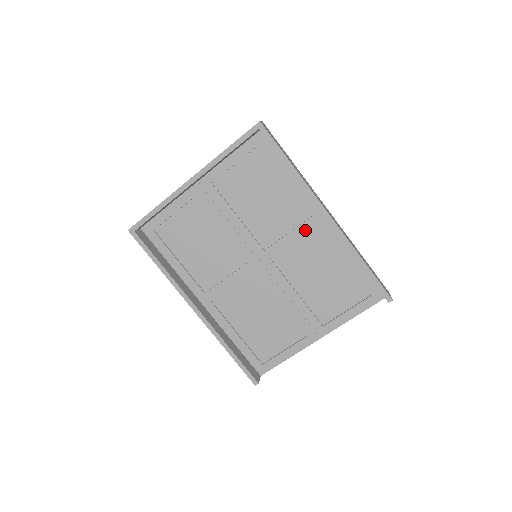
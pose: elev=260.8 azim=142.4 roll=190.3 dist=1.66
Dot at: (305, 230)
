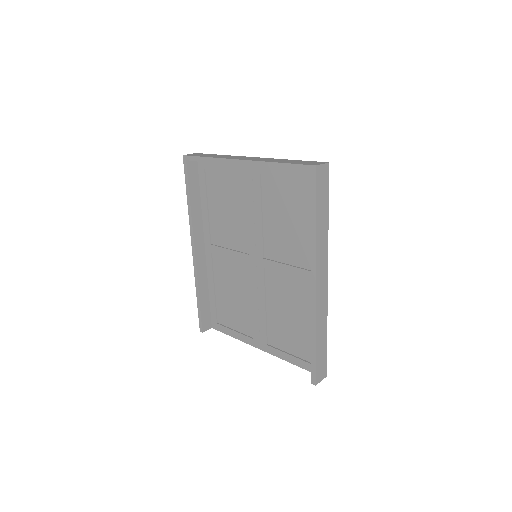
Dot at: (300, 275)
